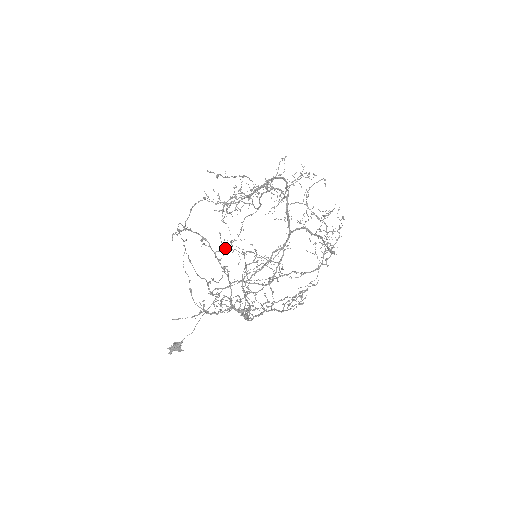
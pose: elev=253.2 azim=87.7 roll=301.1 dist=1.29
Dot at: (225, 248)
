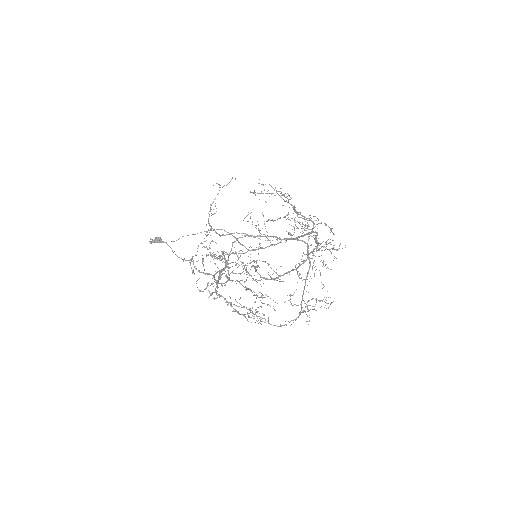
Dot at: (236, 265)
